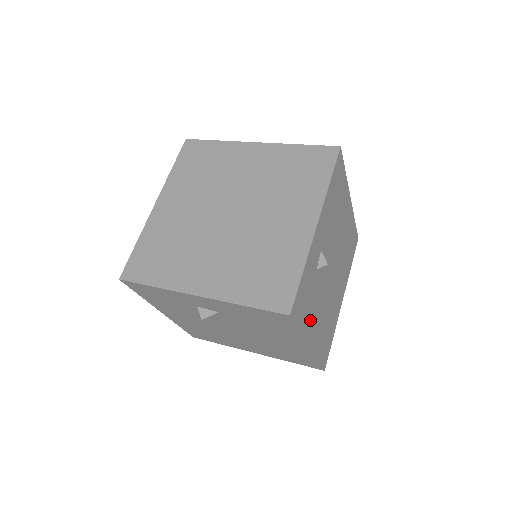
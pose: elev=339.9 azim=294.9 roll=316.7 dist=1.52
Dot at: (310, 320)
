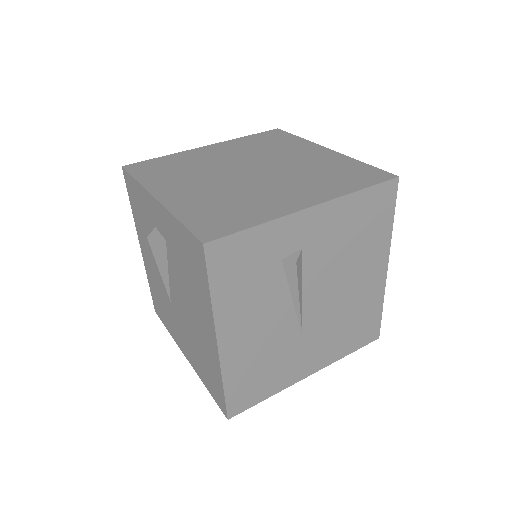
Dot at: (236, 307)
